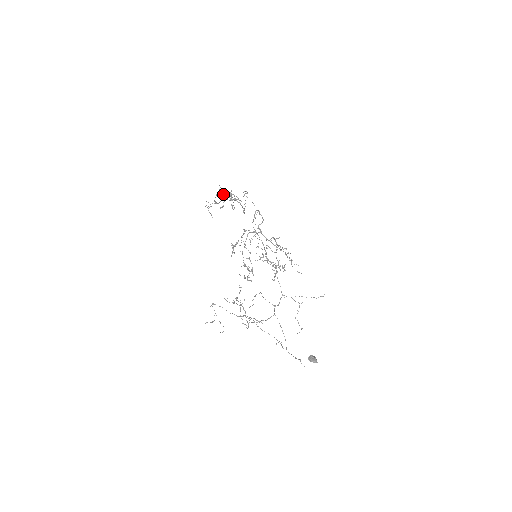
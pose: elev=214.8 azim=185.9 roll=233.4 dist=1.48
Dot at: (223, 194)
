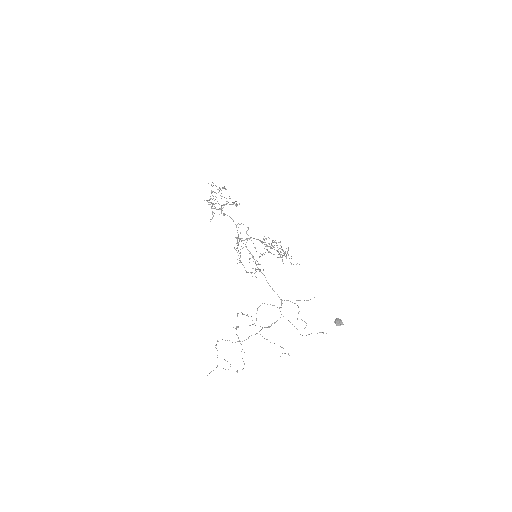
Dot at: (213, 196)
